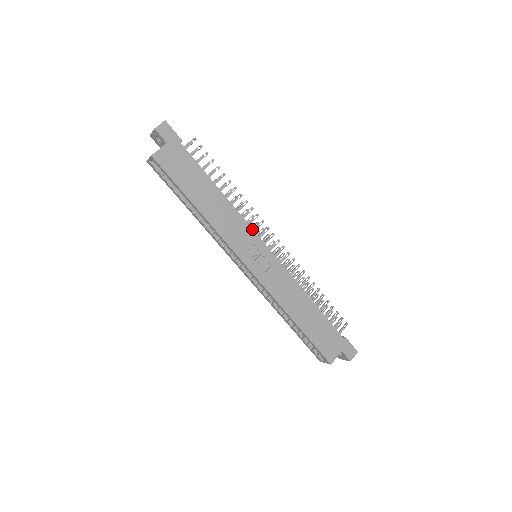
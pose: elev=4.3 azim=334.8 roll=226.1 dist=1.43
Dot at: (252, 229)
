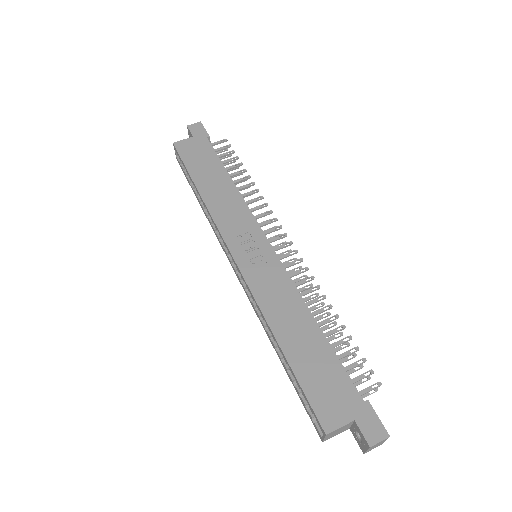
Dot at: (255, 220)
